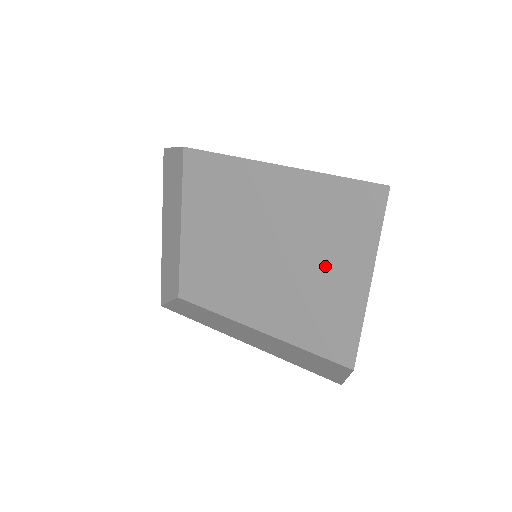
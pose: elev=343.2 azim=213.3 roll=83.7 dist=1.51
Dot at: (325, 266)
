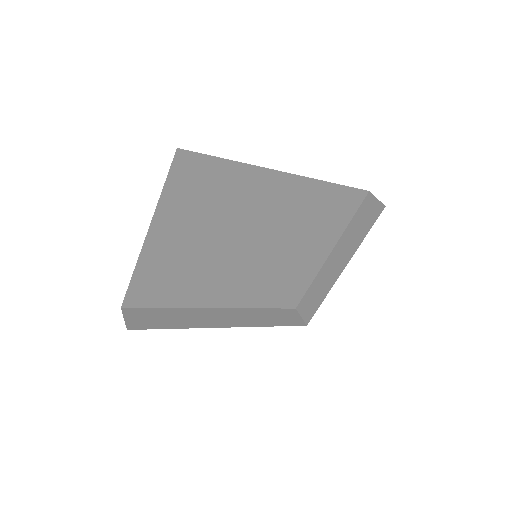
Dot at: (302, 248)
